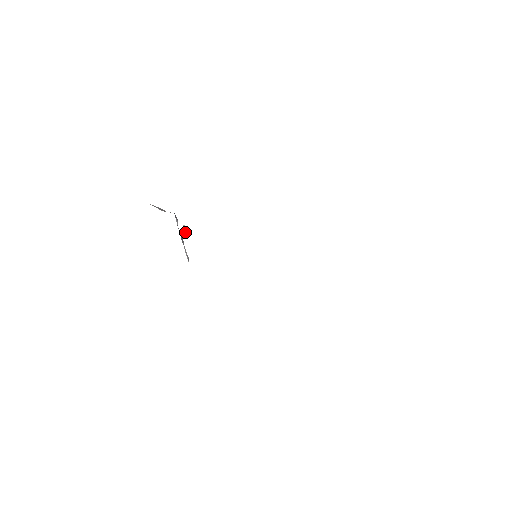
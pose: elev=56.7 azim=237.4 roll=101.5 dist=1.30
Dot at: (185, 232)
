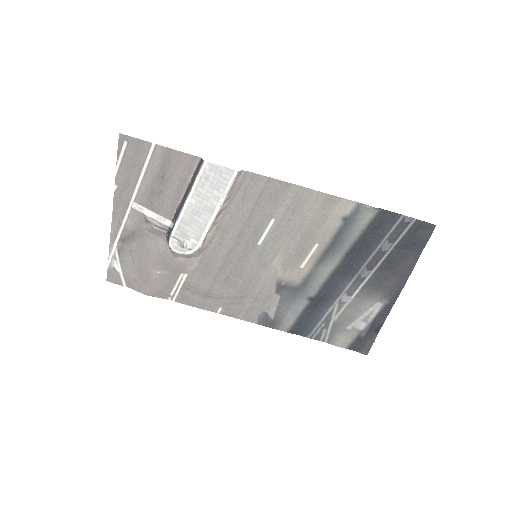
Dot at: (181, 245)
